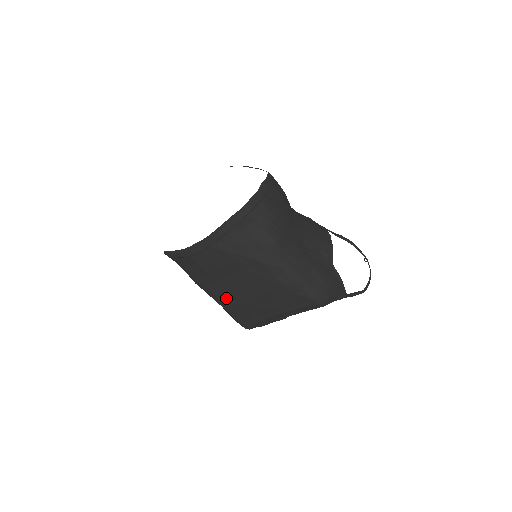
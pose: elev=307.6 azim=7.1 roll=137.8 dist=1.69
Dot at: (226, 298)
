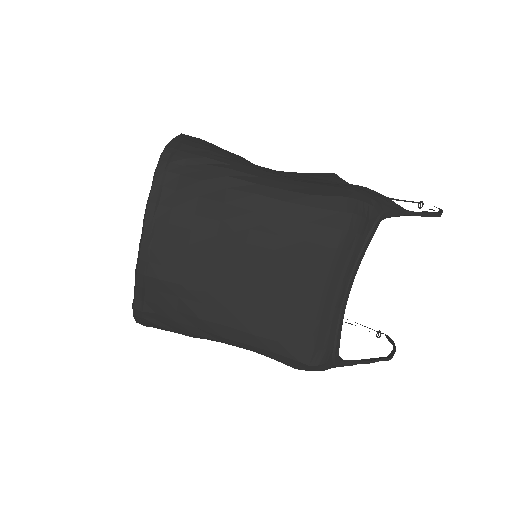
Dot at: (237, 316)
